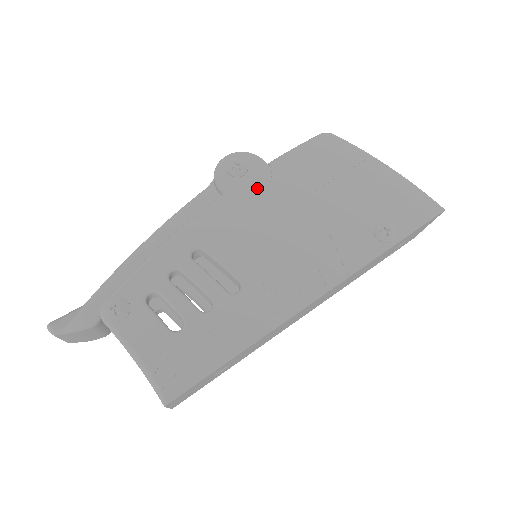
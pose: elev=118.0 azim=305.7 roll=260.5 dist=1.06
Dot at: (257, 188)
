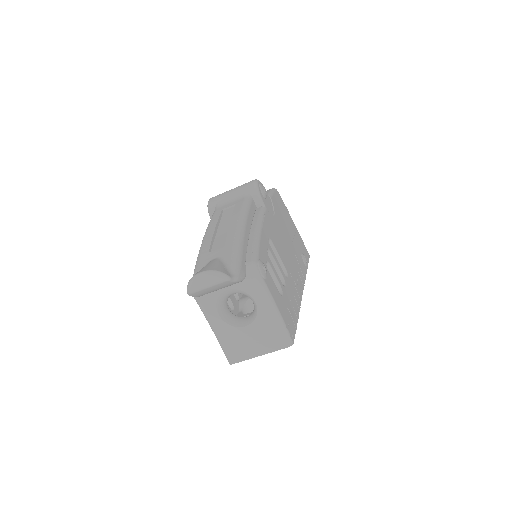
Dot at: (271, 210)
